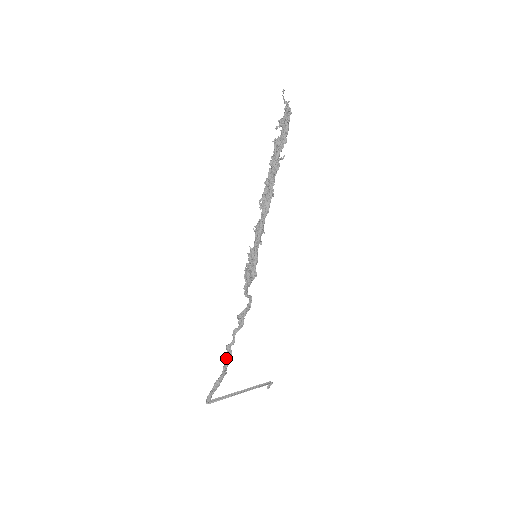
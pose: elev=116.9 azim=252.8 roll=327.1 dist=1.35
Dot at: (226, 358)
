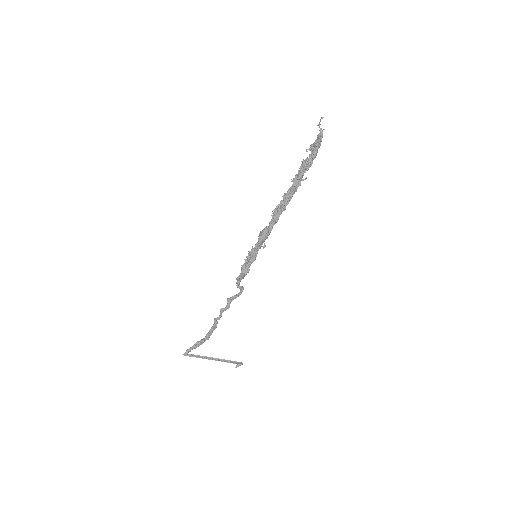
Dot at: (212, 327)
